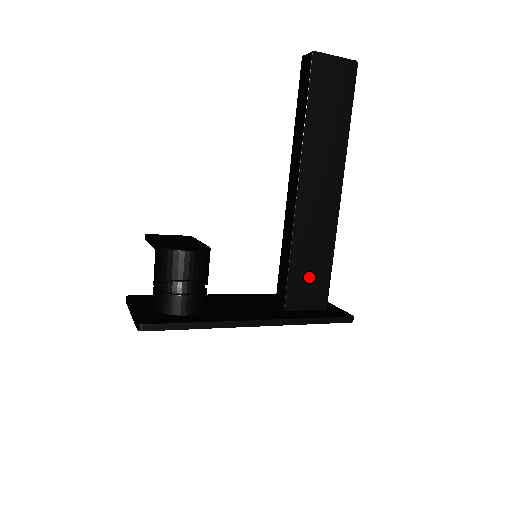
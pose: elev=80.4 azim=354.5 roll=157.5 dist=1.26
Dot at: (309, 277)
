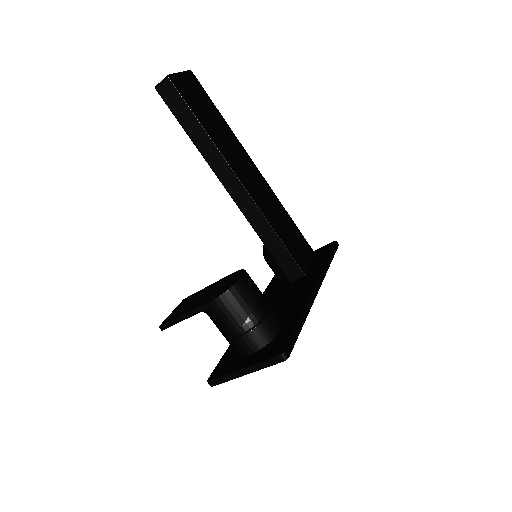
Dot at: (294, 240)
